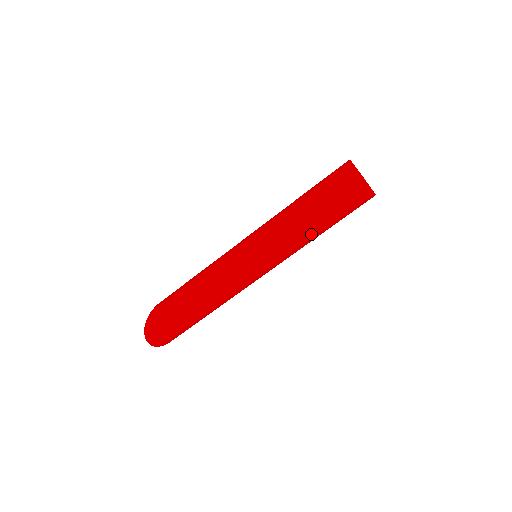
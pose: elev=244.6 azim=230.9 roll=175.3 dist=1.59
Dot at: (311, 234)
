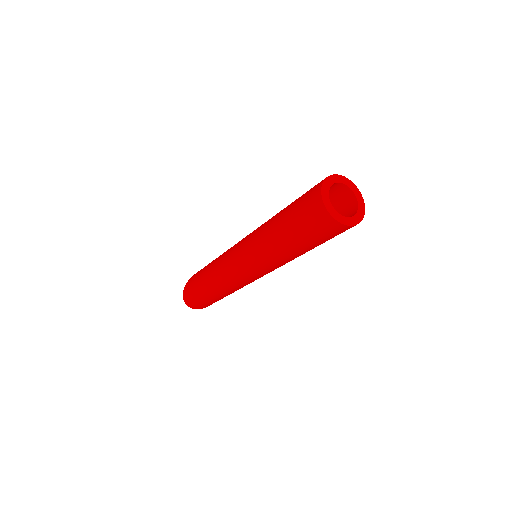
Dot at: (287, 253)
